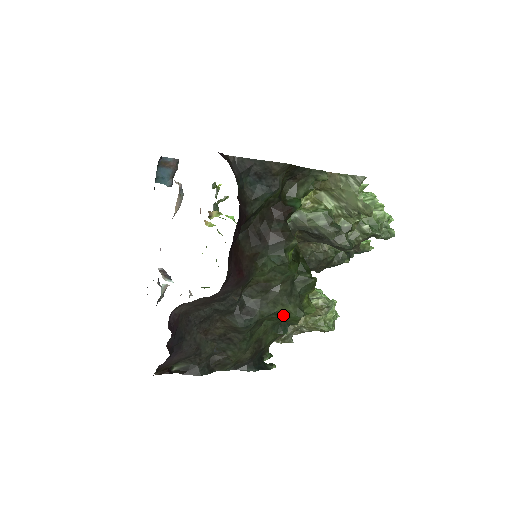
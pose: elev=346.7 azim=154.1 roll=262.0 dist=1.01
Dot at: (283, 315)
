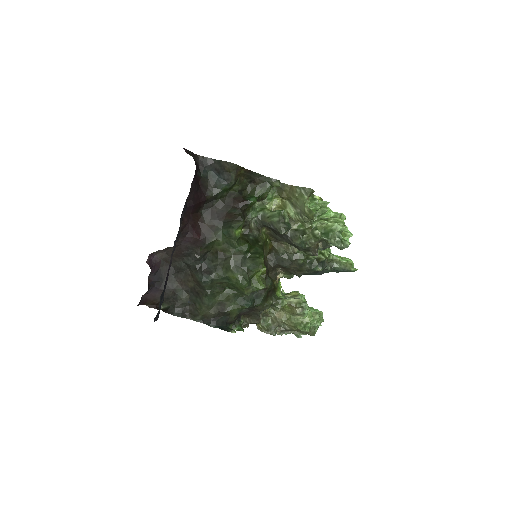
Dot at: (233, 281)
